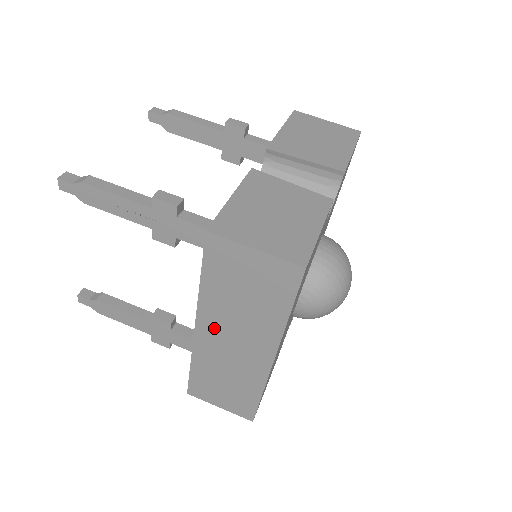
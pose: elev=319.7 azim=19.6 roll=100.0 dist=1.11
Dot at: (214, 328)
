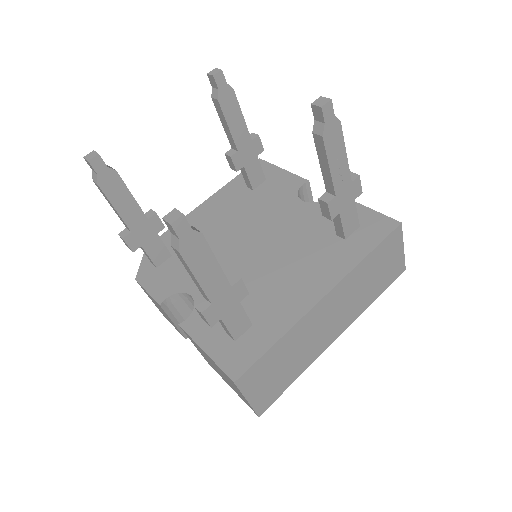
Dot at: (336, 300)
